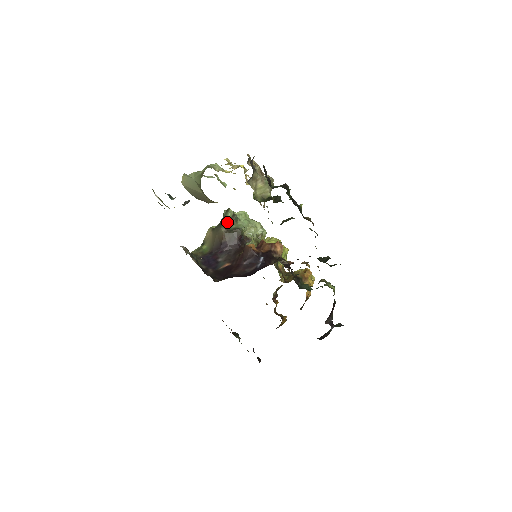
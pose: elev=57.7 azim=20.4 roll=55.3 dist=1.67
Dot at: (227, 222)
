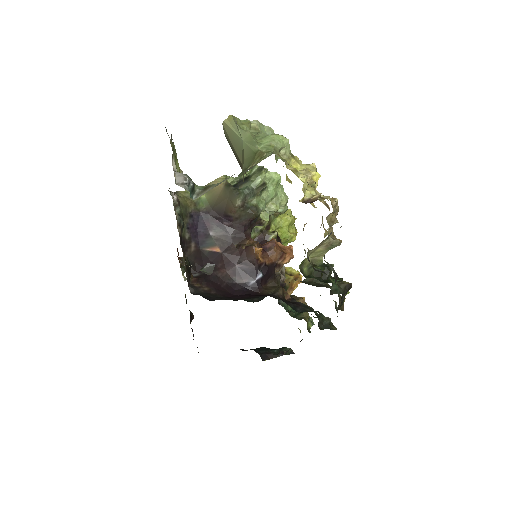
Dot at: (250, 191)
